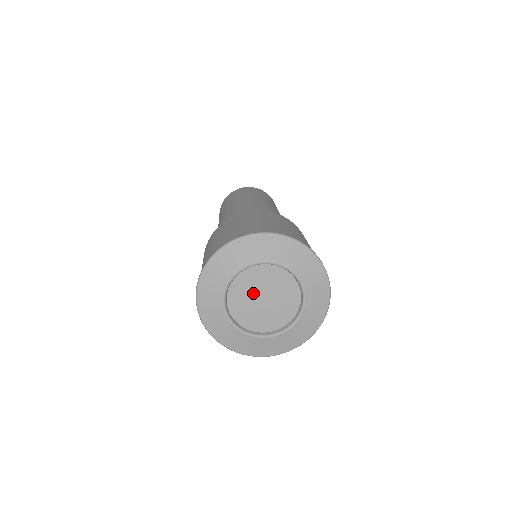
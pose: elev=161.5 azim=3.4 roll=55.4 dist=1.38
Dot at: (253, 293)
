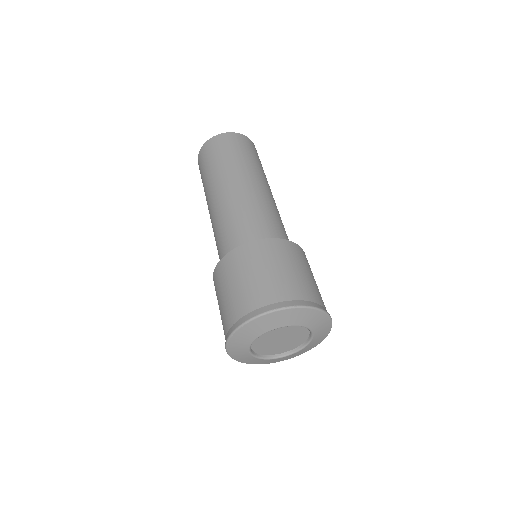
Dot at: (277, 336)
